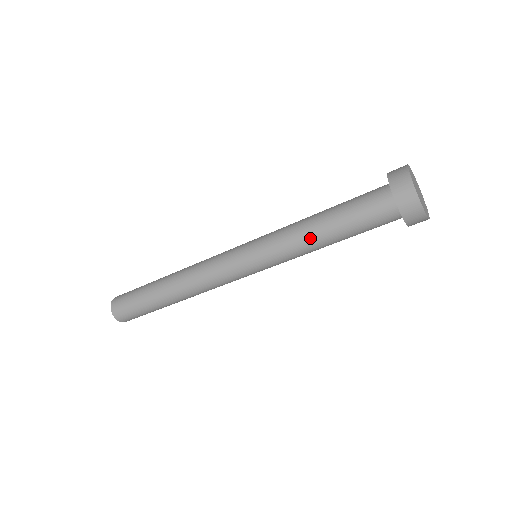
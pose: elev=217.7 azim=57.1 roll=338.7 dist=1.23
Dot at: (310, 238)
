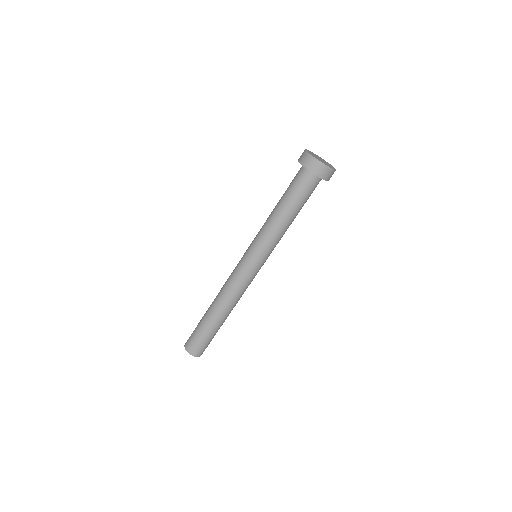
Dot at: (273, 218)
